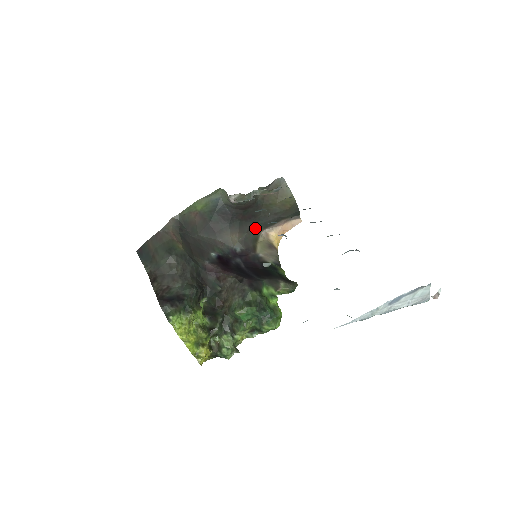
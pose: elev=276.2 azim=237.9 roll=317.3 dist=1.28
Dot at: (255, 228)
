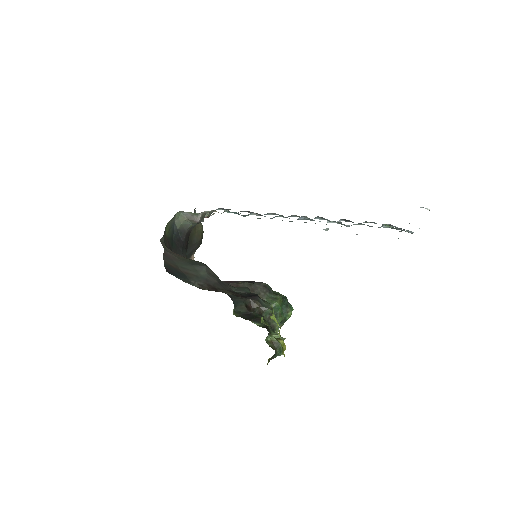
Dot at: occluded
